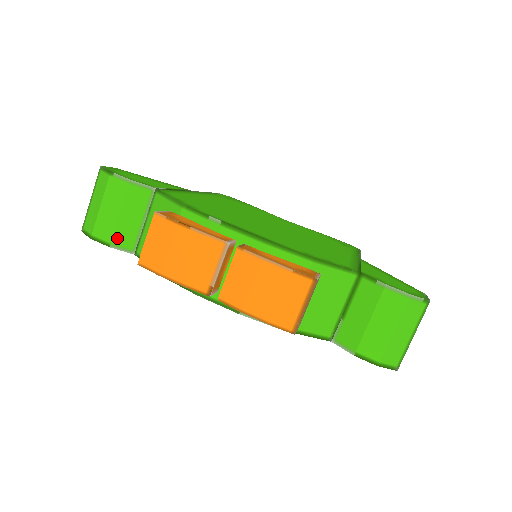
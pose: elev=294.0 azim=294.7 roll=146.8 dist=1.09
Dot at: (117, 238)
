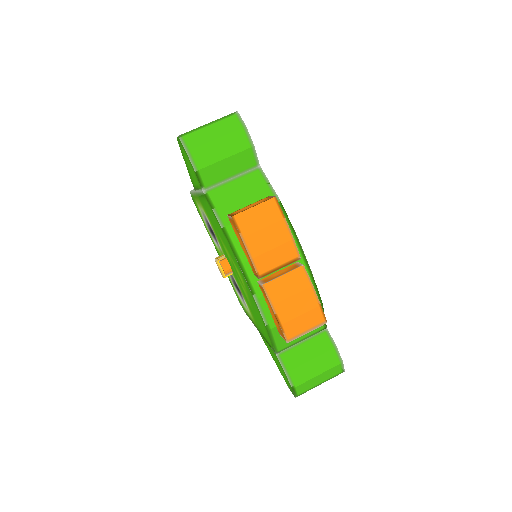
Dot at: (206, 171)
